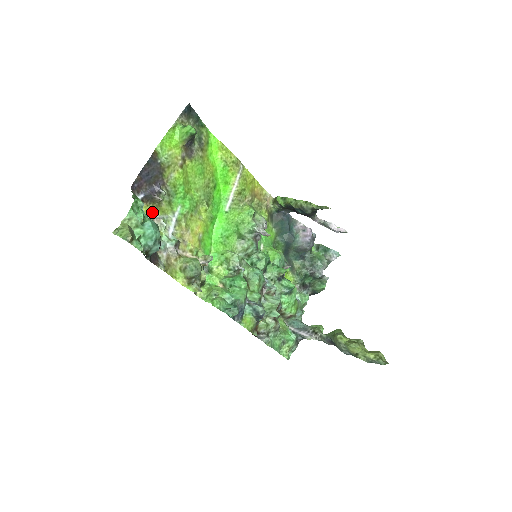
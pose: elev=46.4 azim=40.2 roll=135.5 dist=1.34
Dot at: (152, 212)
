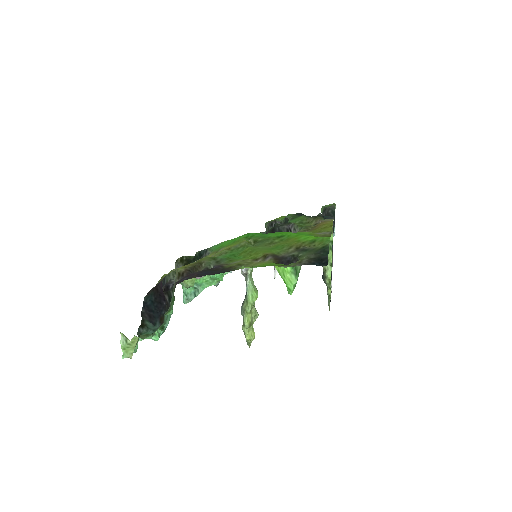
Dot at: (187, 265)
